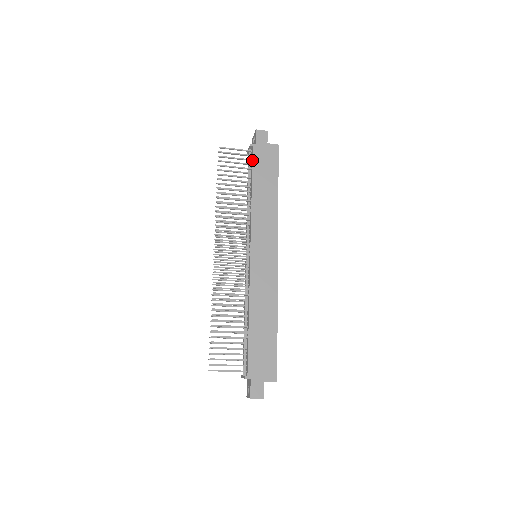
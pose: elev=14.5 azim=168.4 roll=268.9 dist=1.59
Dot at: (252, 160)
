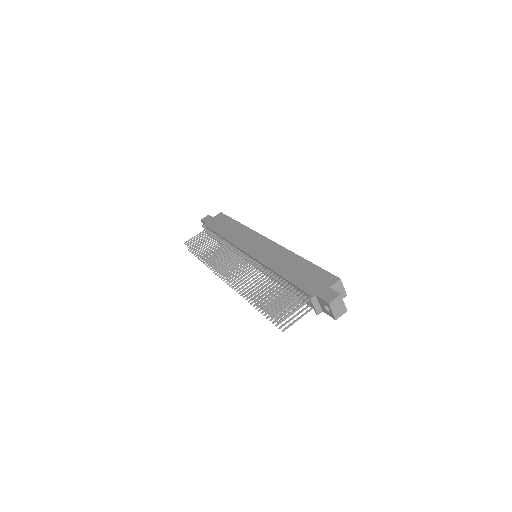
Dot at: (209, 229)
